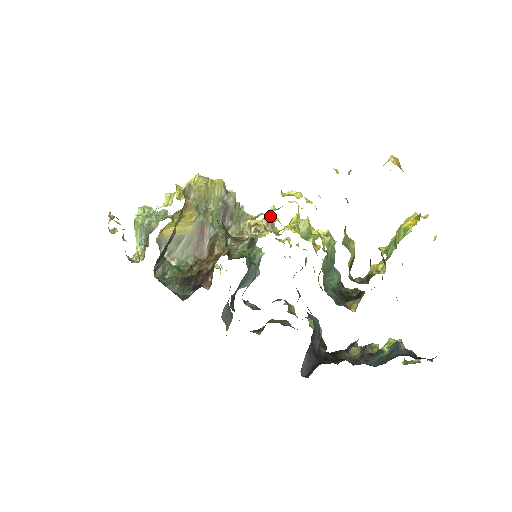
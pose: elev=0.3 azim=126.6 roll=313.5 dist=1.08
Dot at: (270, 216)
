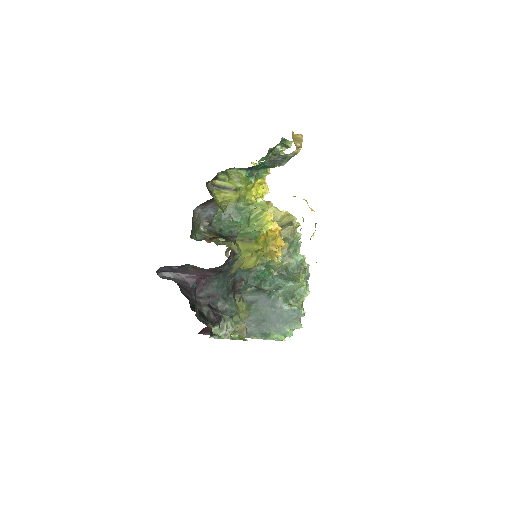
Dot at: occluded
